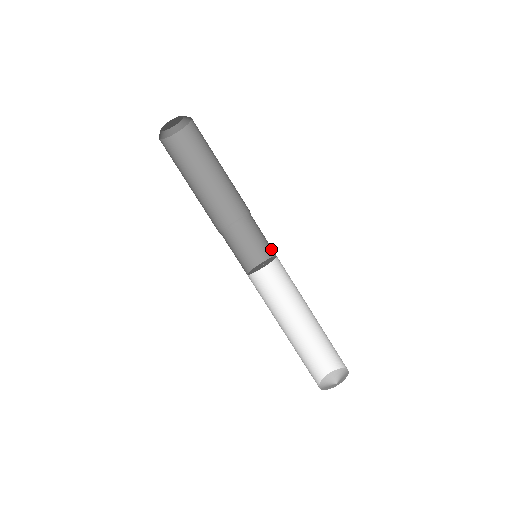
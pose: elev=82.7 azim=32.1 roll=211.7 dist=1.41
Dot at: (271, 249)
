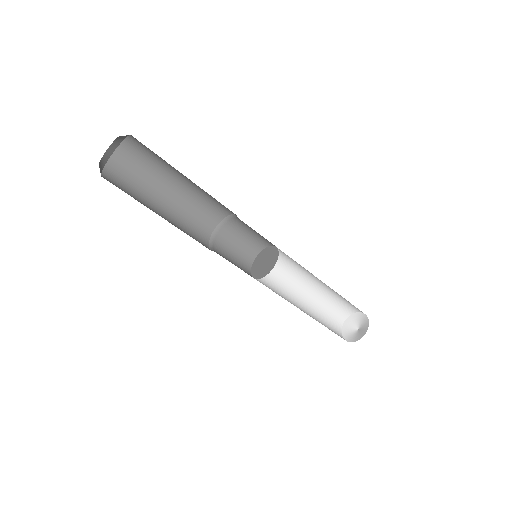
Dot at: occluded
